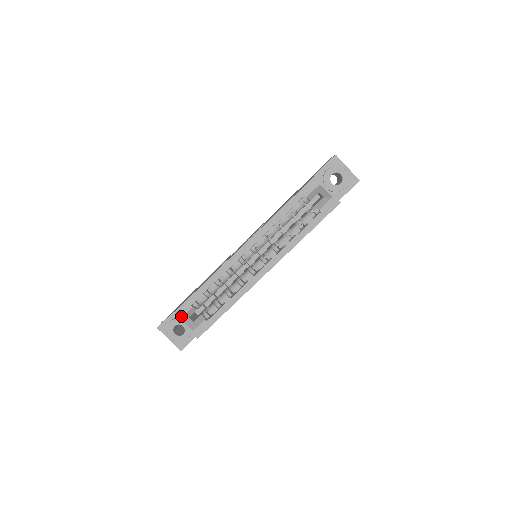
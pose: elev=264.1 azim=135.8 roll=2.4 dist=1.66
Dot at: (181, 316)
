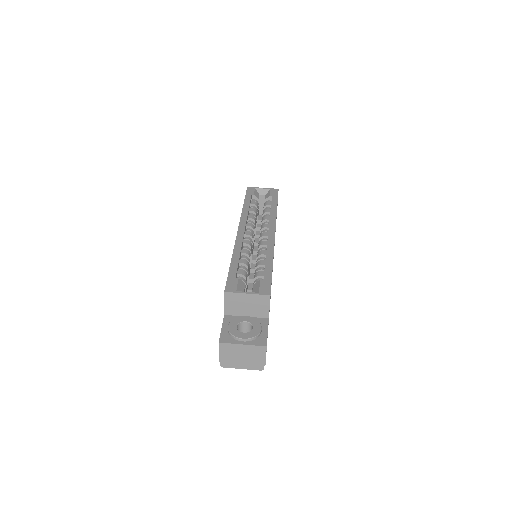
Dot at: (235, 289)
